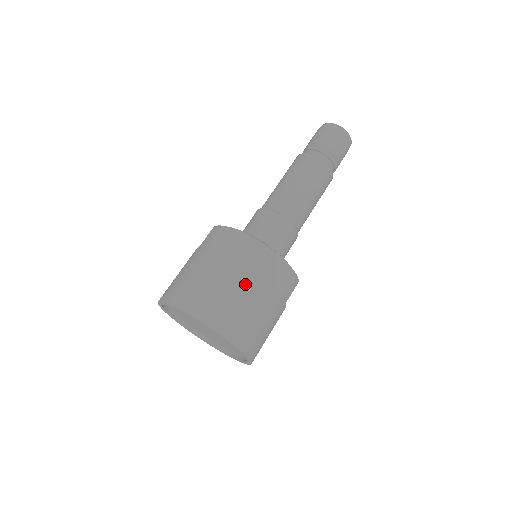
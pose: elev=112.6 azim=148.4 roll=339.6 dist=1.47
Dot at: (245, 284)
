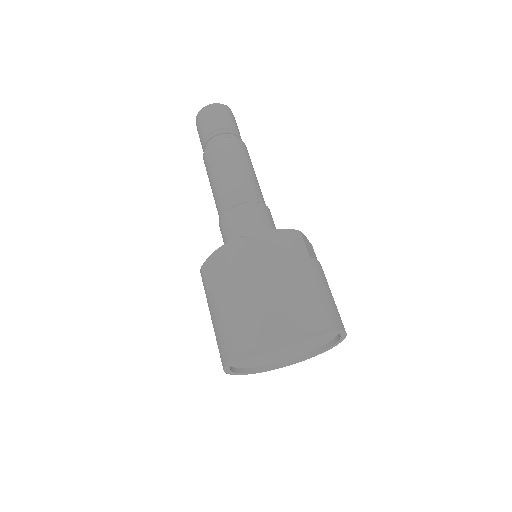
Dot at: (316, 273)
